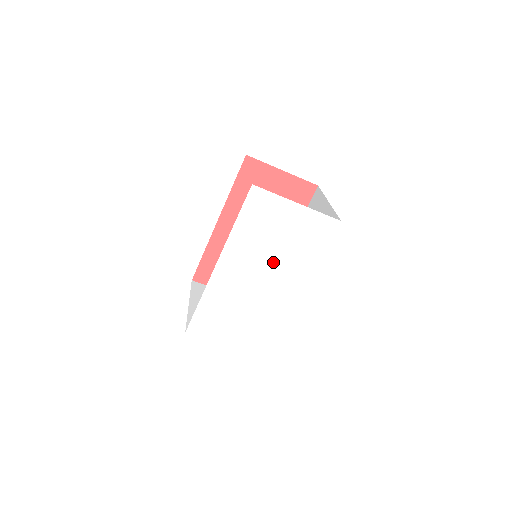
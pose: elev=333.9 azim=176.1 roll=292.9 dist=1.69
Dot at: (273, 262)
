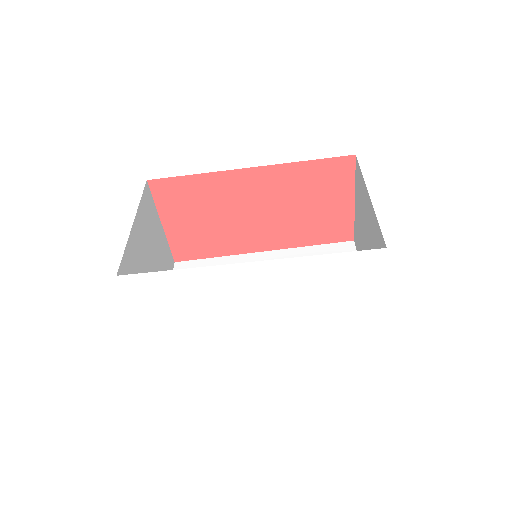
Dot at: (291, 310)
